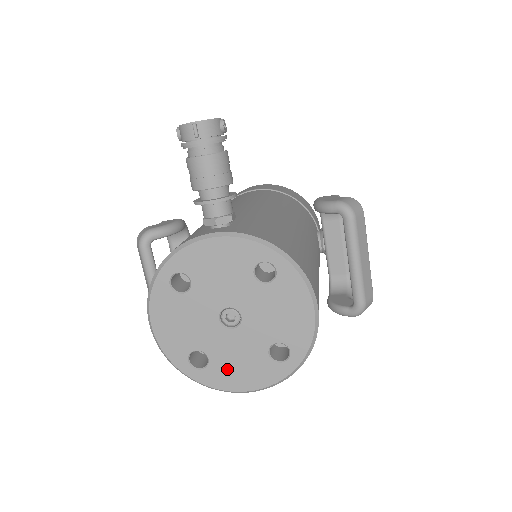
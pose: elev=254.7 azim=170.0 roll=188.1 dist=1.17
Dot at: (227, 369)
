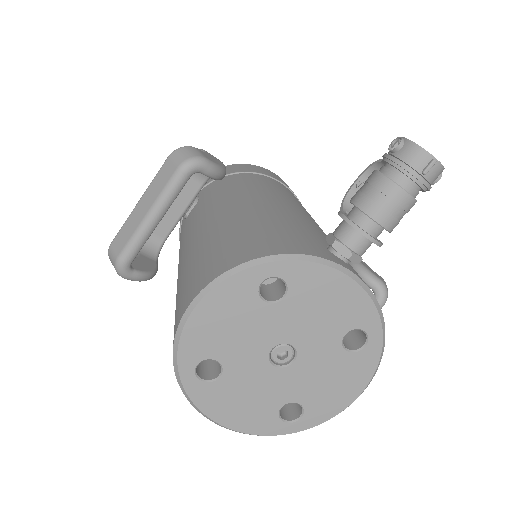
Dot at: (228, 397)
